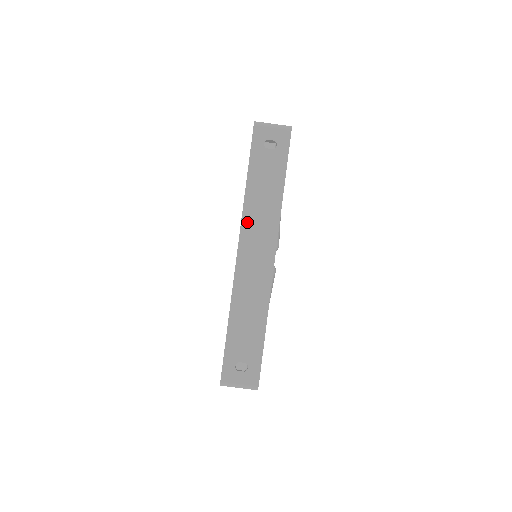
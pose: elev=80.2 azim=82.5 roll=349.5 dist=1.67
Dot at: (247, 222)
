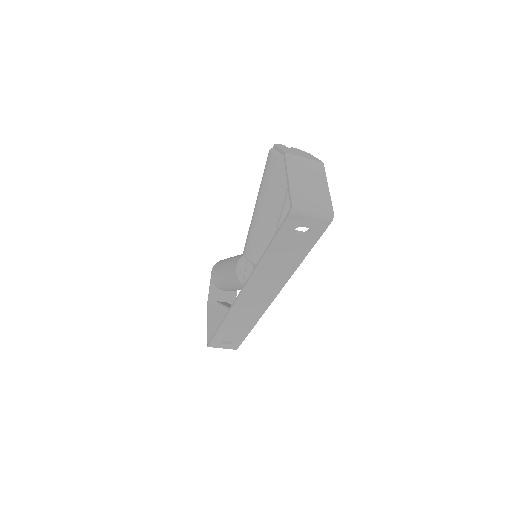
Dot at: (256, 278)
